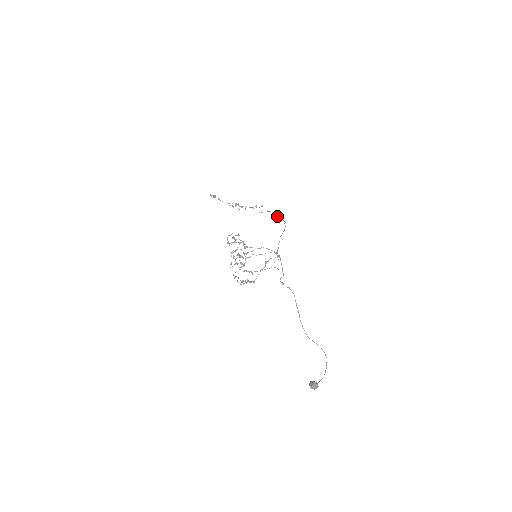
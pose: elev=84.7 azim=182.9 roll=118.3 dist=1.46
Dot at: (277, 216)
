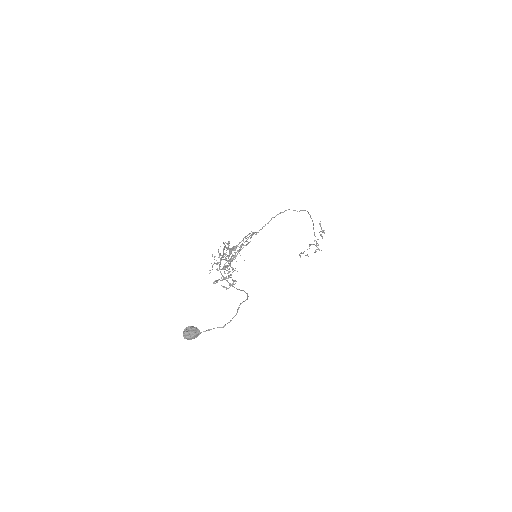
Dot at: occluded
